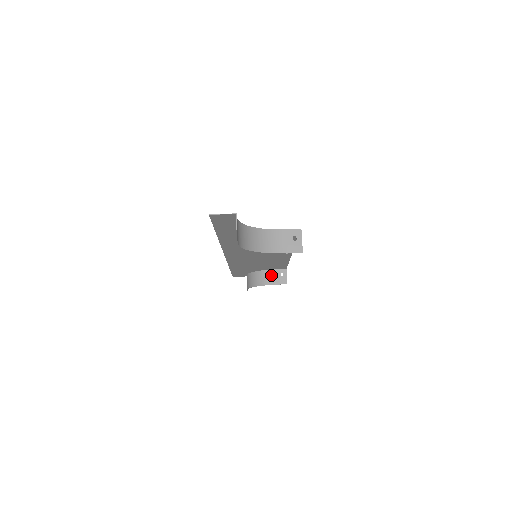
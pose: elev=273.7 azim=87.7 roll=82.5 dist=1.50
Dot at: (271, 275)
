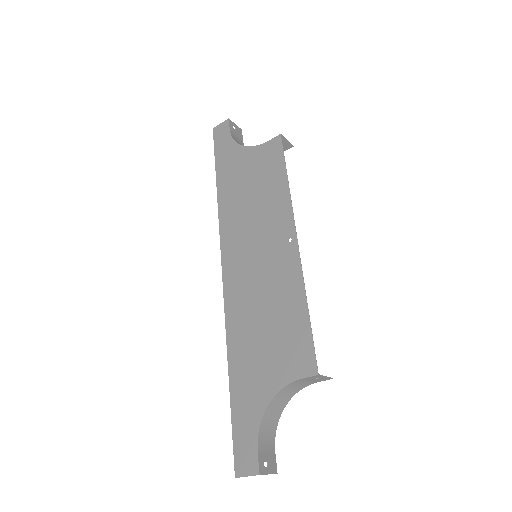
Dot at: occluded
